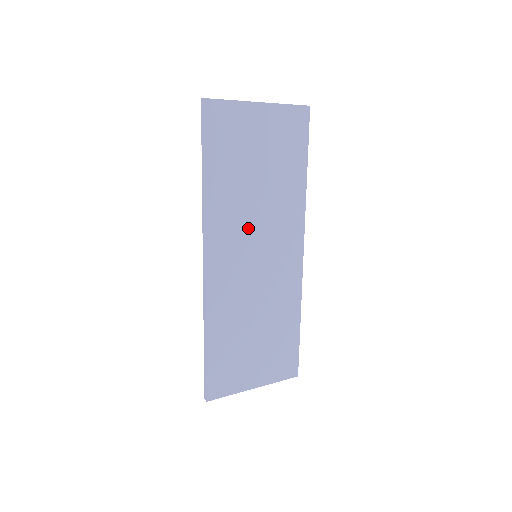
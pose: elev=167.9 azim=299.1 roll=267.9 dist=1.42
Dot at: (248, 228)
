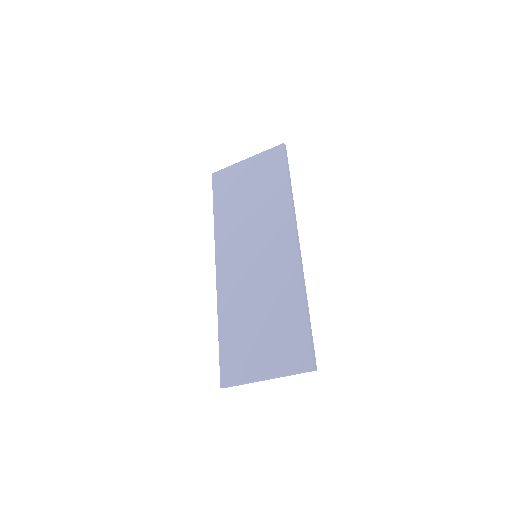
Dot at: (245, 236)
